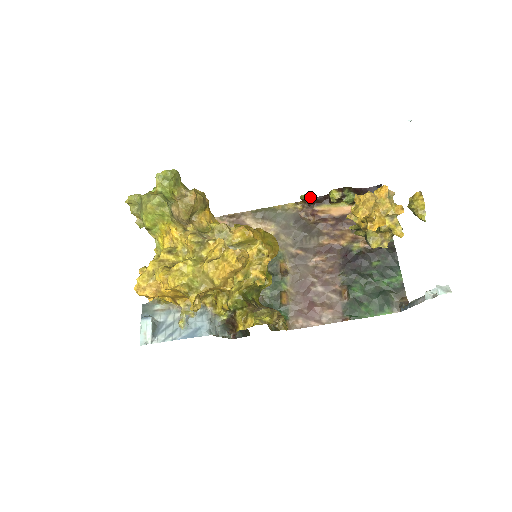
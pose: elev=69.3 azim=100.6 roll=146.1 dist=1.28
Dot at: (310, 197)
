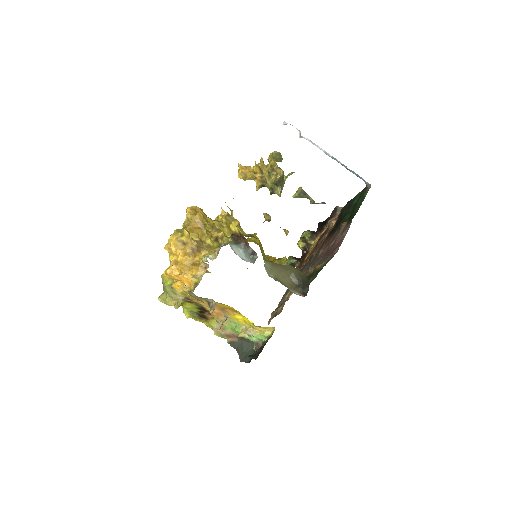
Dot at: (291, 257)
